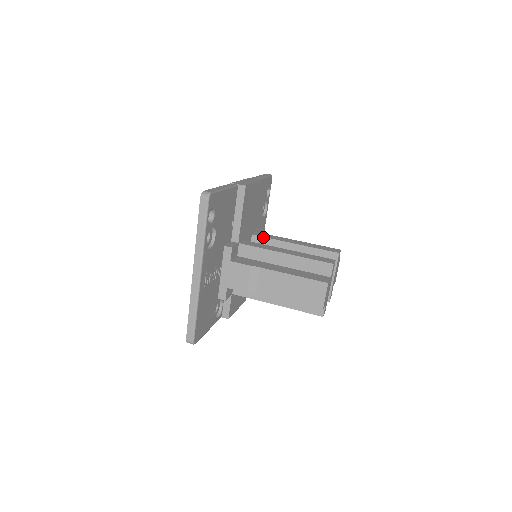
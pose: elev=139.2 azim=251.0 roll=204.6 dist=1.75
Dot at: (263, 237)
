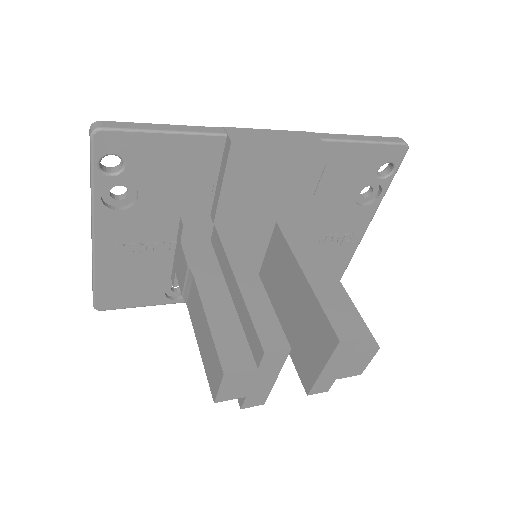
Dot at: (283, 235)
